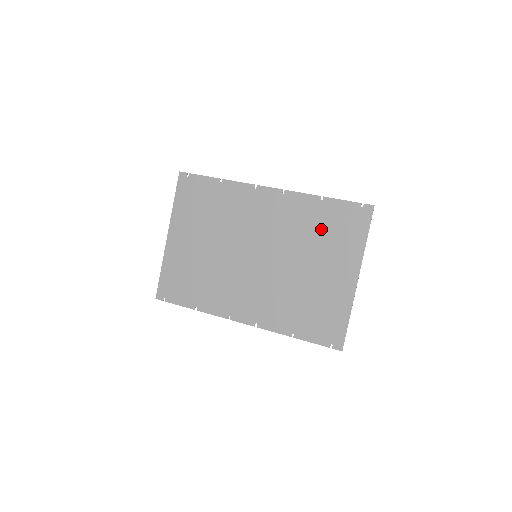
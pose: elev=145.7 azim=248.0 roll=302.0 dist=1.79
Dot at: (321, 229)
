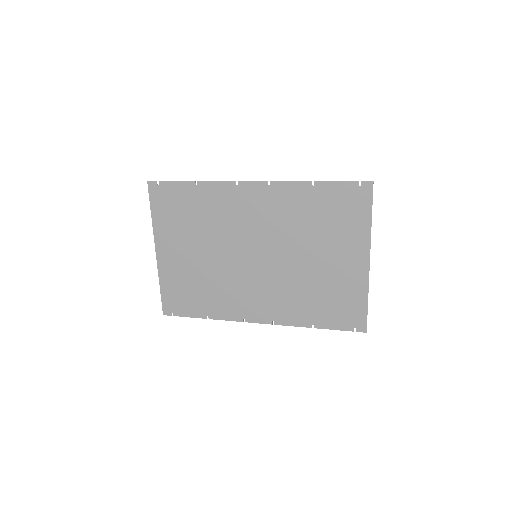
Dot at: (320, 217)
